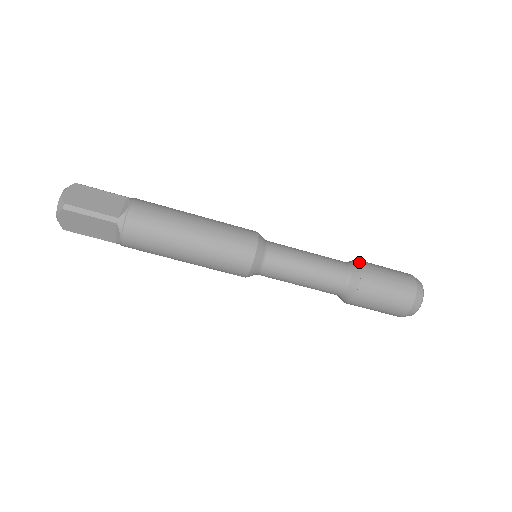
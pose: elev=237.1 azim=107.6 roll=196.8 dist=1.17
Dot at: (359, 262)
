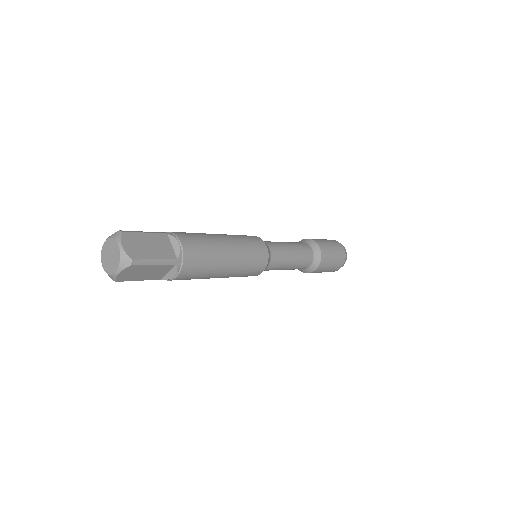
Dot at: (315, 242)
